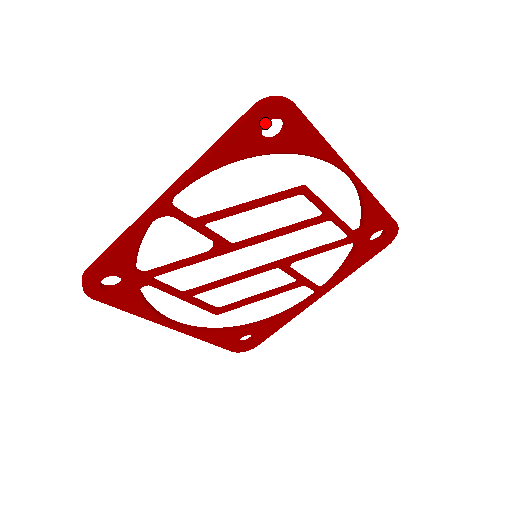
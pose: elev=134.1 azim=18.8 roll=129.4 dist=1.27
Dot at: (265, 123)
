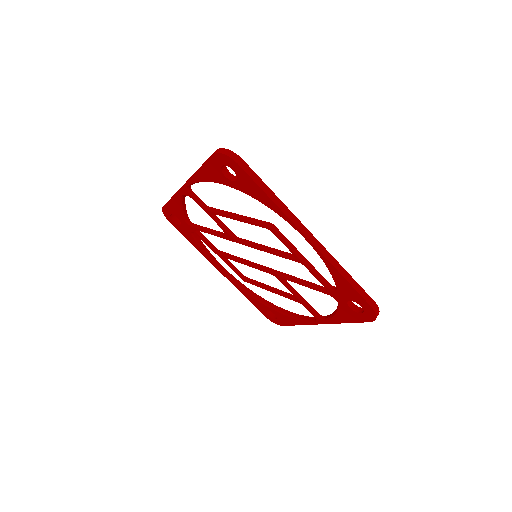
Dot at: (221, 166)
